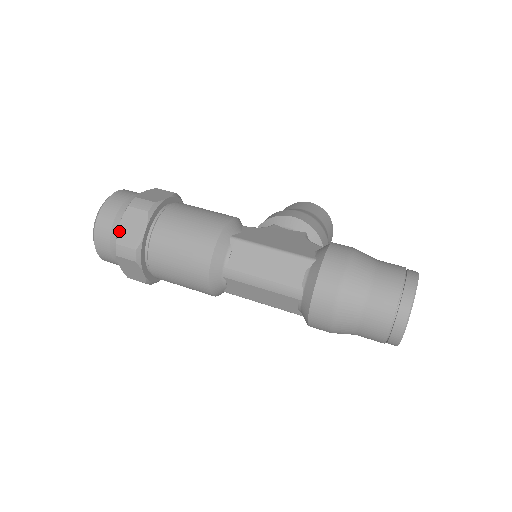
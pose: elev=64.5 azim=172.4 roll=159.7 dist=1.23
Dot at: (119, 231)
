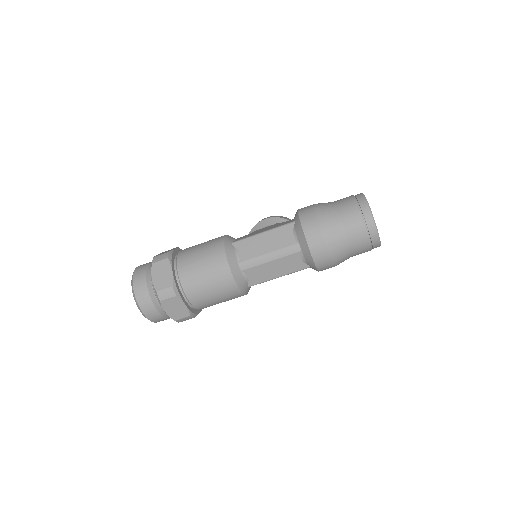
Dot at: (154, 282)
